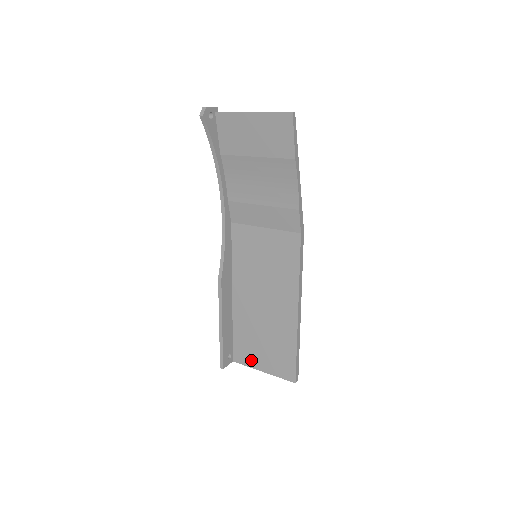
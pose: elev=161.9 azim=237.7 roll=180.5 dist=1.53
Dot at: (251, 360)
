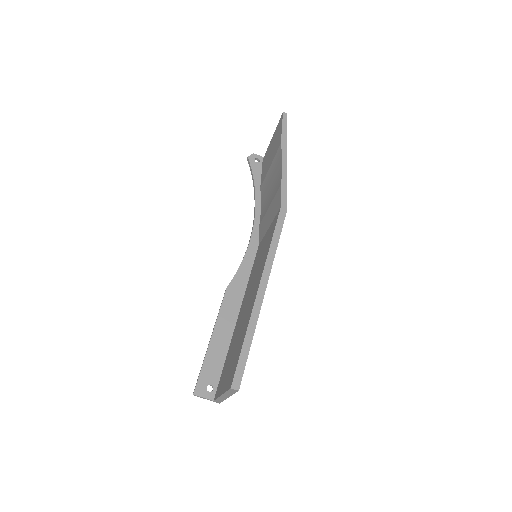
Dot at: (221, 386)
